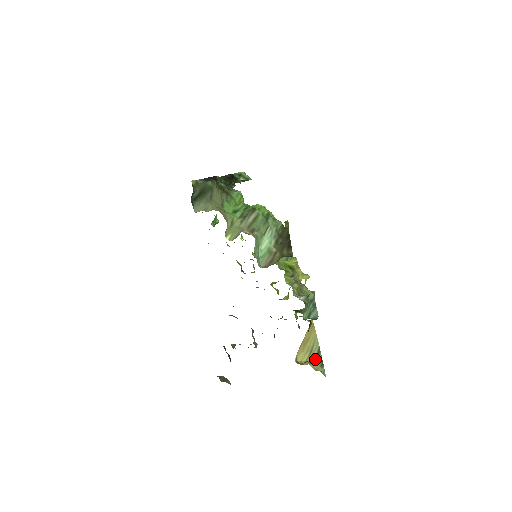
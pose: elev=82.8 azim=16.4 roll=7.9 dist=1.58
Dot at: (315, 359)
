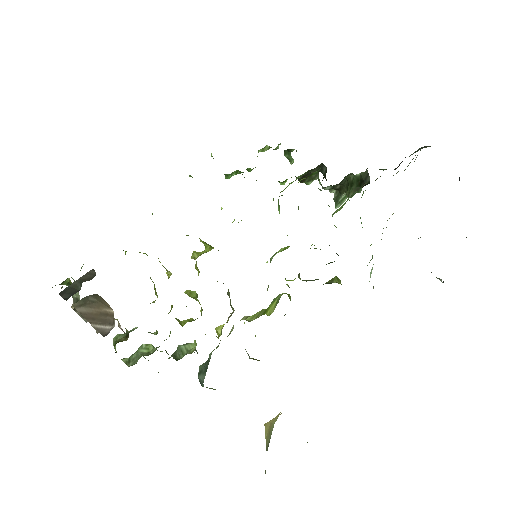
Dot at: occluded
